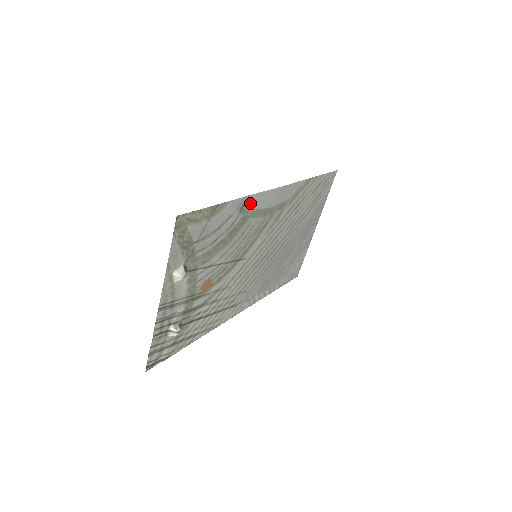
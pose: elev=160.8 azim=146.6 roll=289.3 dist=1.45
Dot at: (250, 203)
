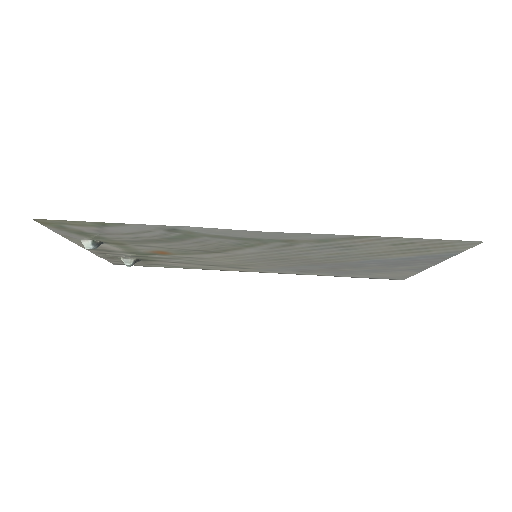
Dot at: (190, 229)
